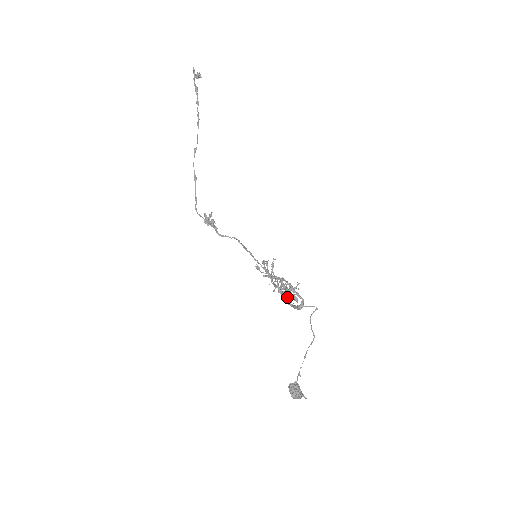
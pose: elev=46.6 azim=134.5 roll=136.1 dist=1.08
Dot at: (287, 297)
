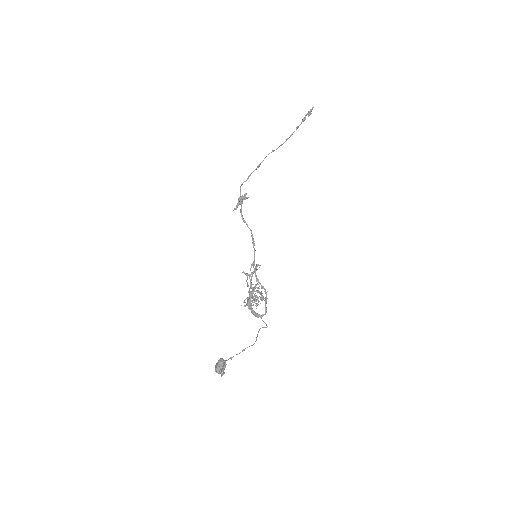
Dot at: (252, 301)
